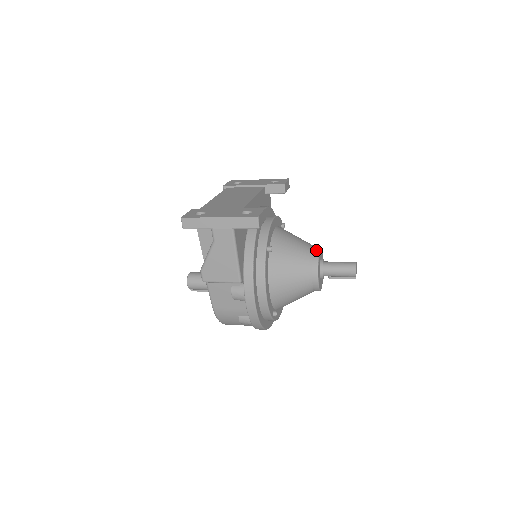
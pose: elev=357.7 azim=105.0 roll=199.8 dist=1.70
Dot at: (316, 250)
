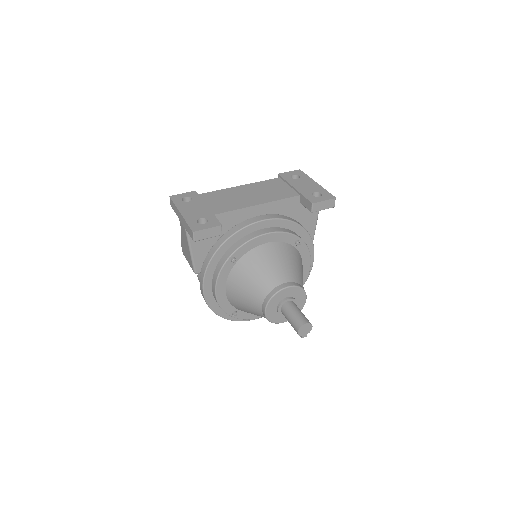
Dot at: (281, 286)
